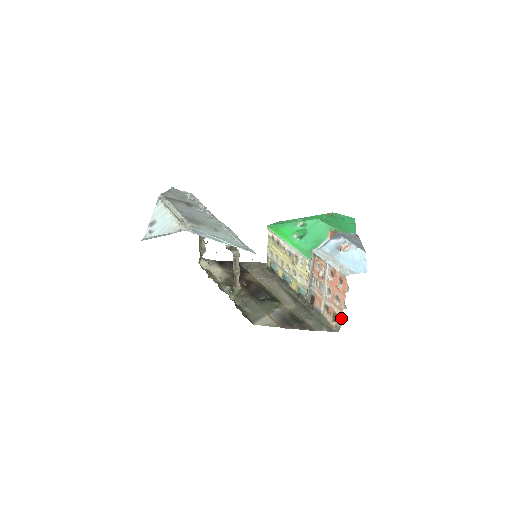
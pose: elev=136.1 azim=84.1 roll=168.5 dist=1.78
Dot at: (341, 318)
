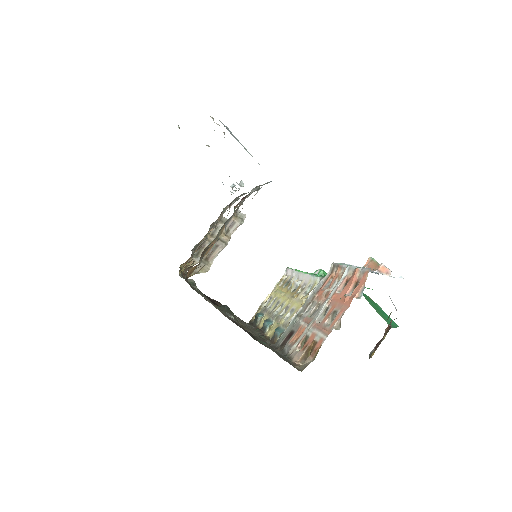
Dot at: (320, 345)
